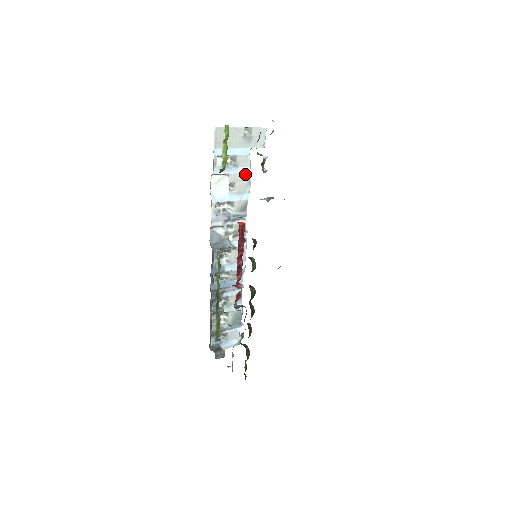
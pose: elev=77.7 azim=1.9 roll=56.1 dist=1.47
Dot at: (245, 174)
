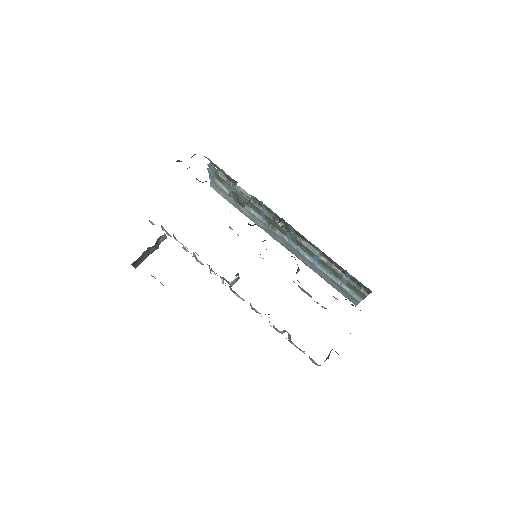
Dot at: occluded
